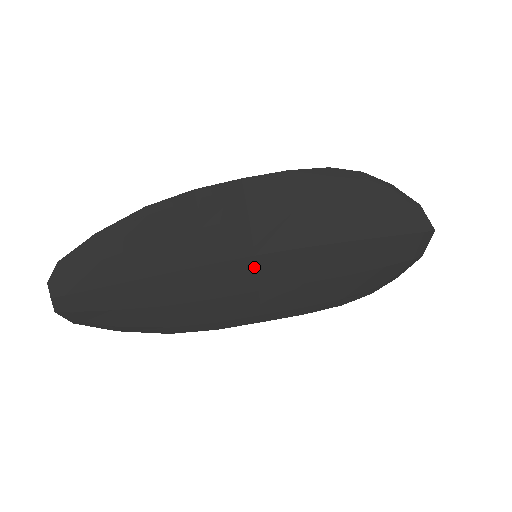
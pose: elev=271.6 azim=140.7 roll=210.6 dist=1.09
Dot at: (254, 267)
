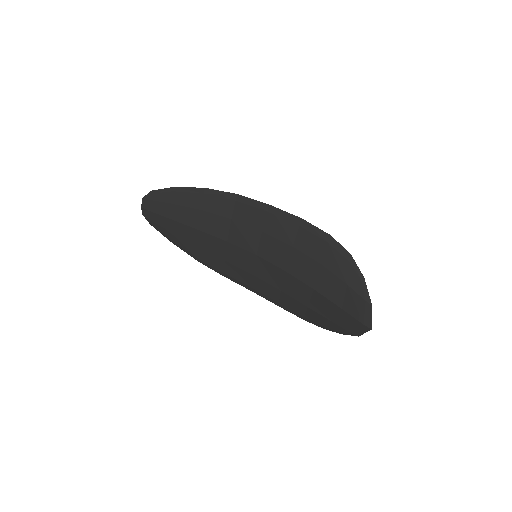
Dot at: (254, 261)
